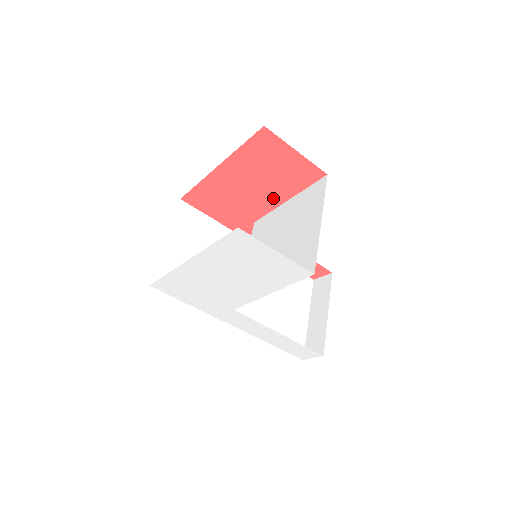
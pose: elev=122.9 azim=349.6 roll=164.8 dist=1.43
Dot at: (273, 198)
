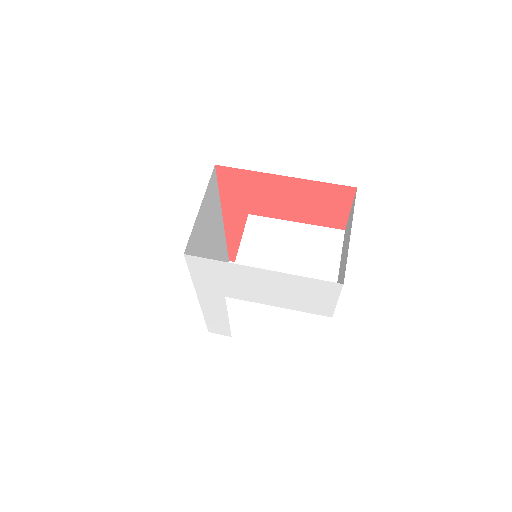
Dot at: (289, 214)
